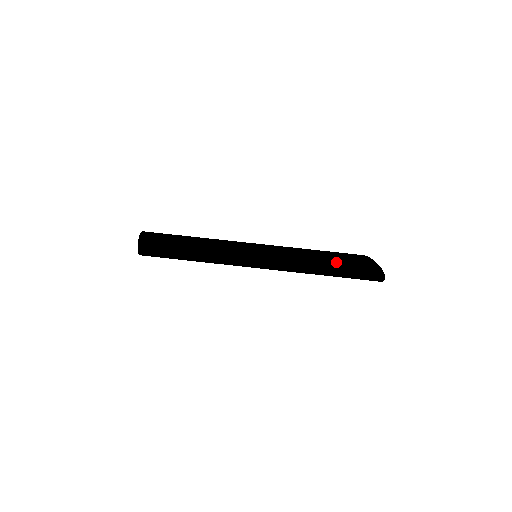
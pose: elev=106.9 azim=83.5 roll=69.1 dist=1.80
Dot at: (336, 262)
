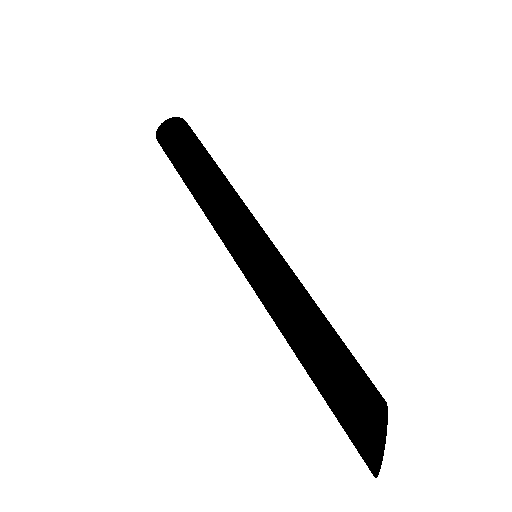
Dot at: (328, 370)
